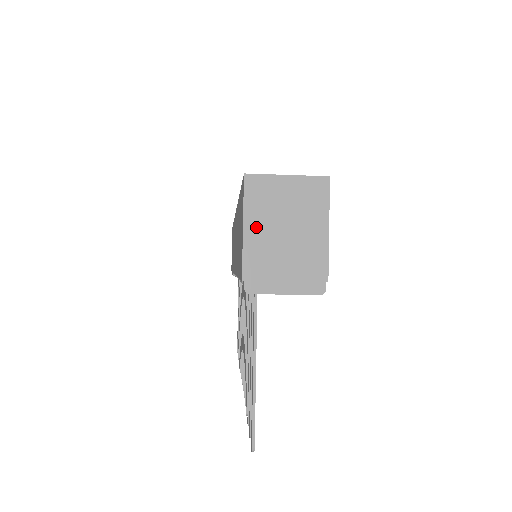
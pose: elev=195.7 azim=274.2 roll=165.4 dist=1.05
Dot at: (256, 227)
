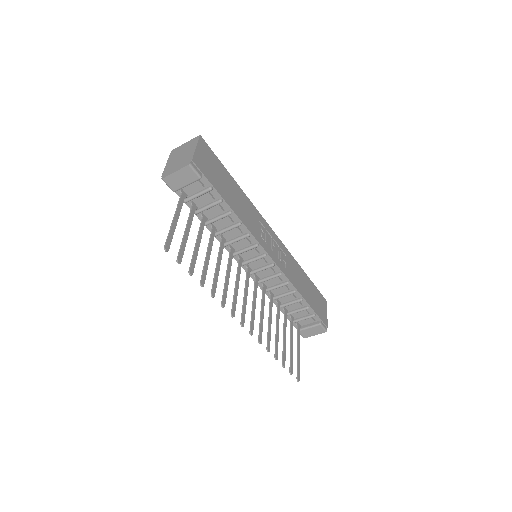
Dot at: (171, 161)
